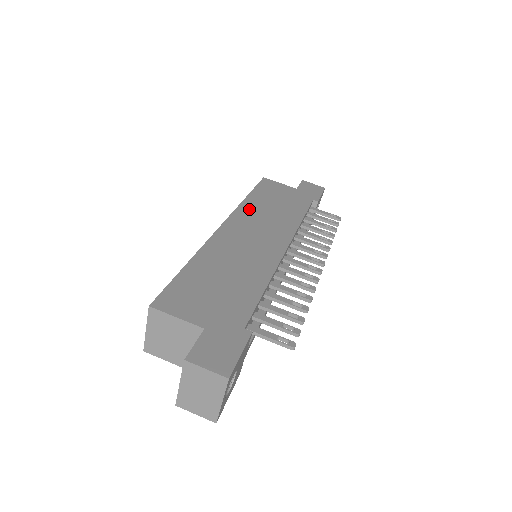
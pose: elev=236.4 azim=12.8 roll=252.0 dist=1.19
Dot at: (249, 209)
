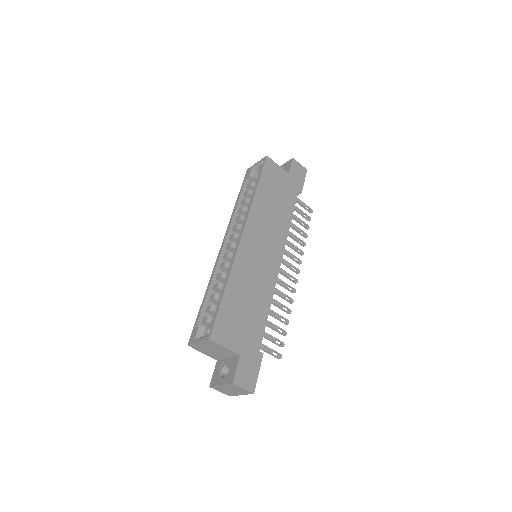
Dot at: (258, 210)
